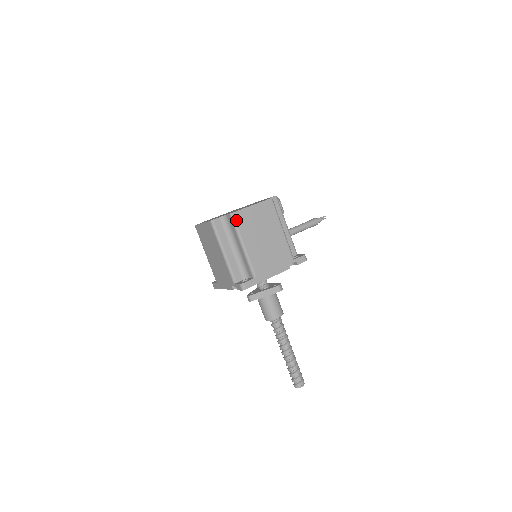
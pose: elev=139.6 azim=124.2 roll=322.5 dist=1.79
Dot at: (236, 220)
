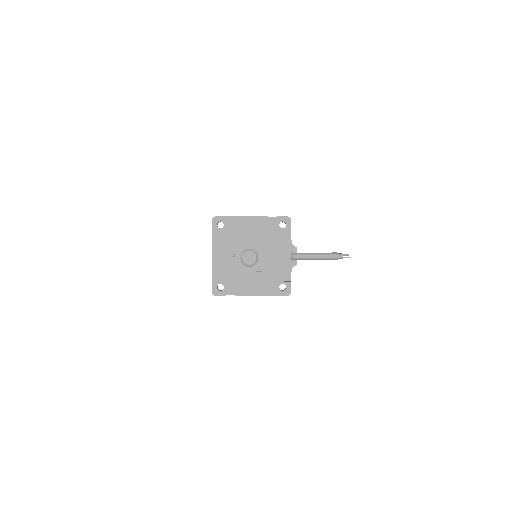
Dot at: occluded
